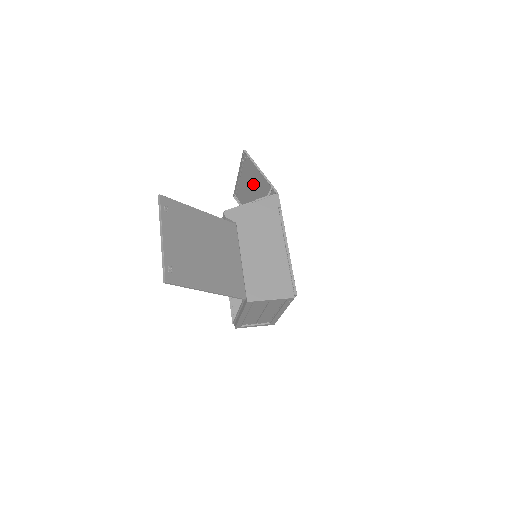
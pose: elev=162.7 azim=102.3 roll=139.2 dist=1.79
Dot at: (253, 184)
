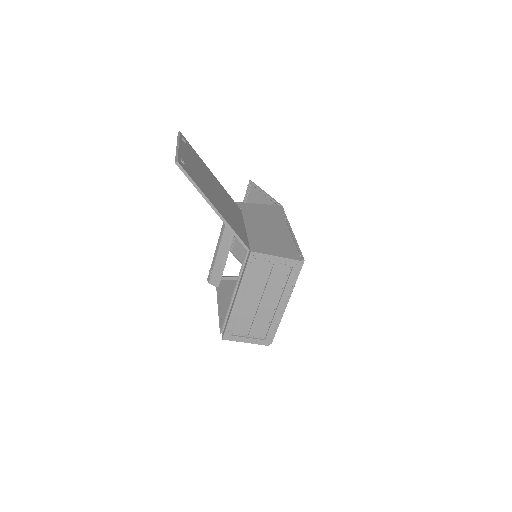
Dot at: occluded
